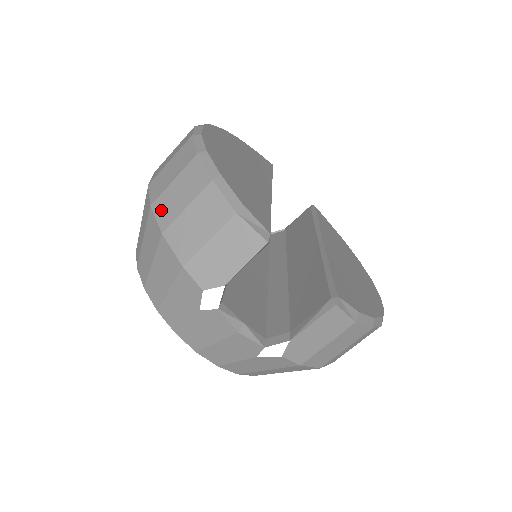
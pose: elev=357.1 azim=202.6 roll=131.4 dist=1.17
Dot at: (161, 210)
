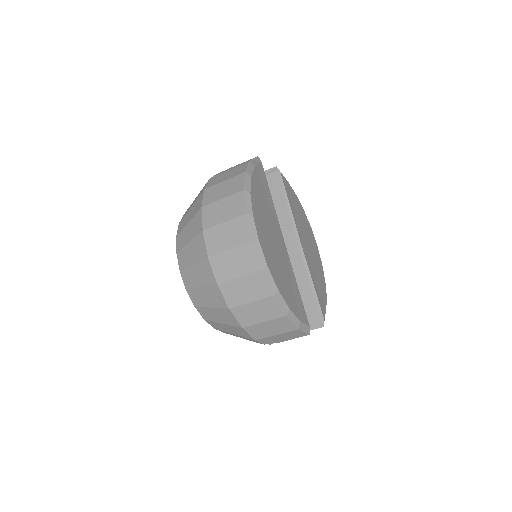
Dot at: (240, 315)
